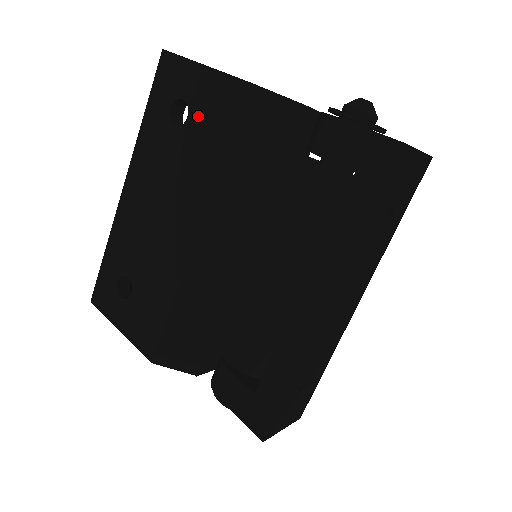
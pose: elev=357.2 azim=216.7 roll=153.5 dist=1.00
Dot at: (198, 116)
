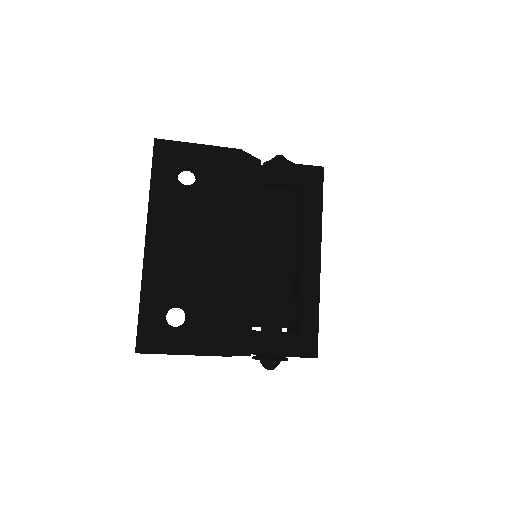
Dot at: (206, 175)
